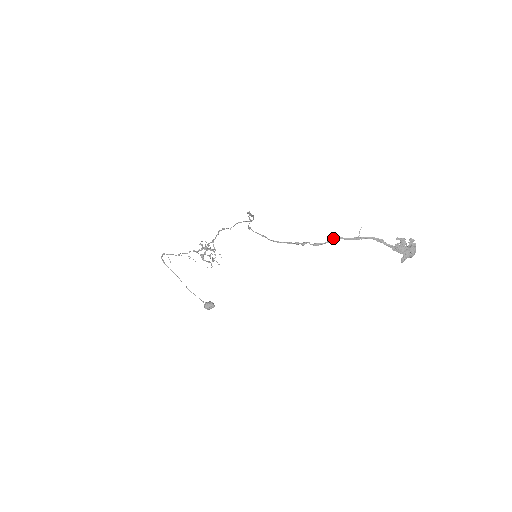
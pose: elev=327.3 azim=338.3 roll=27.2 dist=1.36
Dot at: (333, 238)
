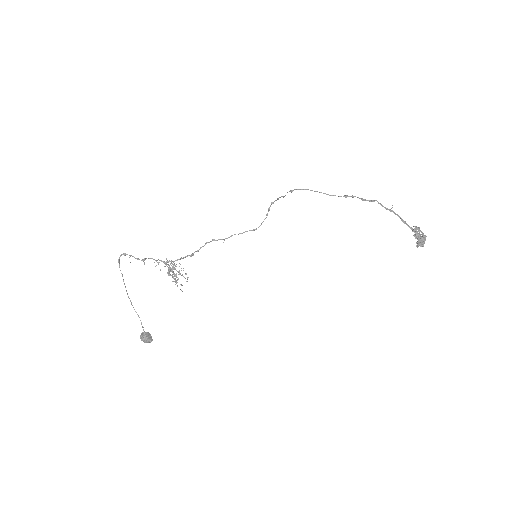
Dot at: (375, 200)
